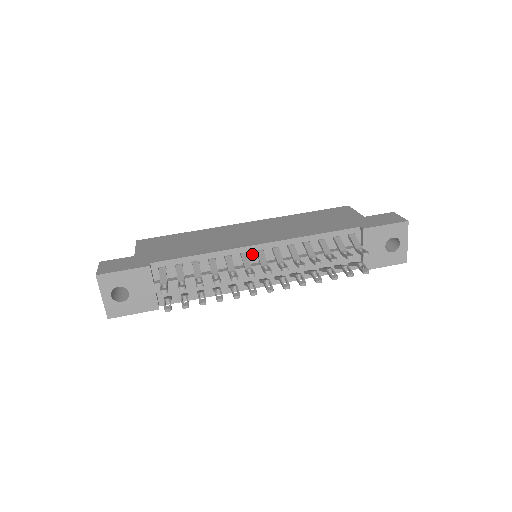
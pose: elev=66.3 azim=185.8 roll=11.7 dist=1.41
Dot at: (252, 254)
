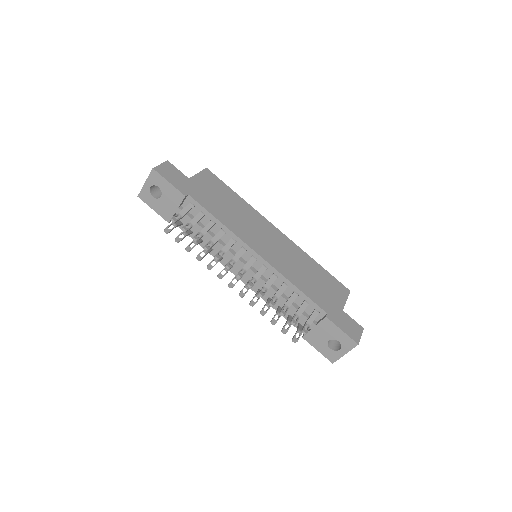
Dot at: (249, 254)
